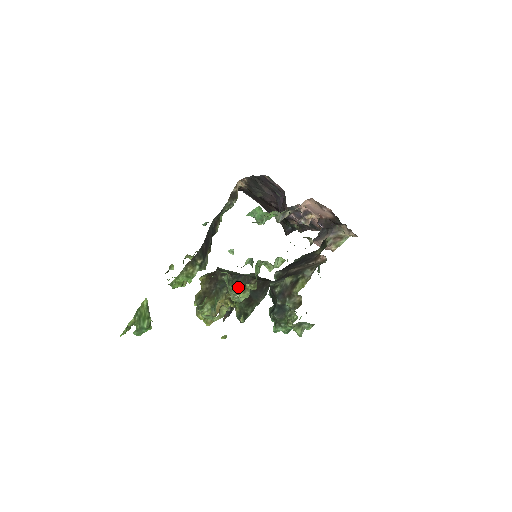
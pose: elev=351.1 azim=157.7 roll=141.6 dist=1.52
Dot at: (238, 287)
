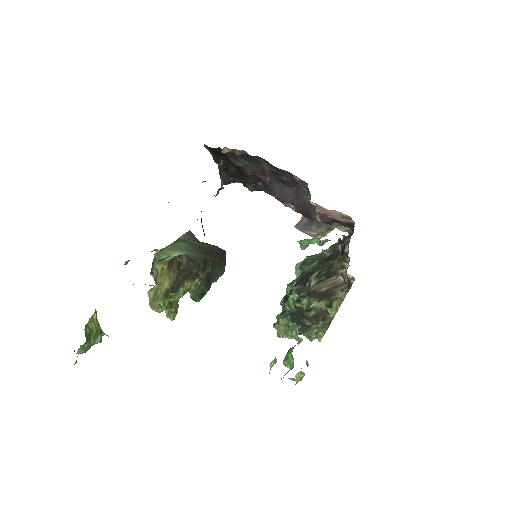
Dot at: occluded
